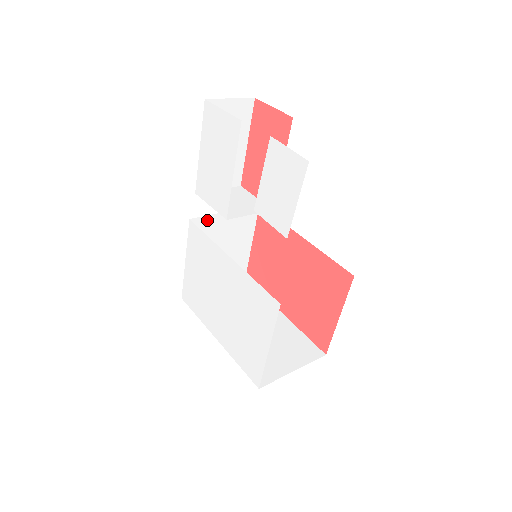
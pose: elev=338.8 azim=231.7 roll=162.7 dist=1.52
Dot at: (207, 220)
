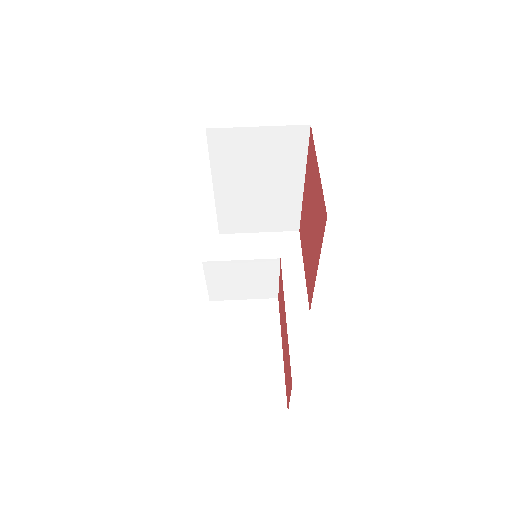
Dot at: occluded
